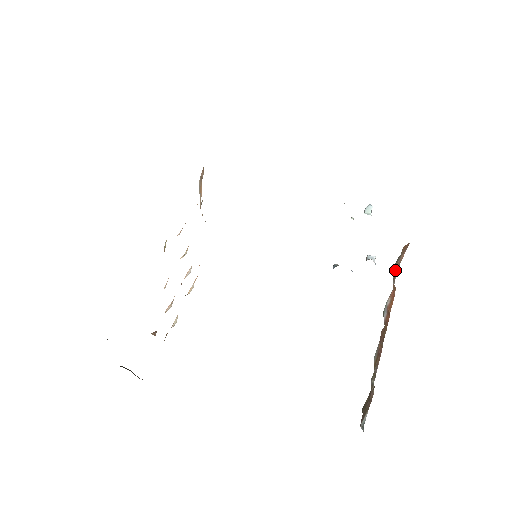
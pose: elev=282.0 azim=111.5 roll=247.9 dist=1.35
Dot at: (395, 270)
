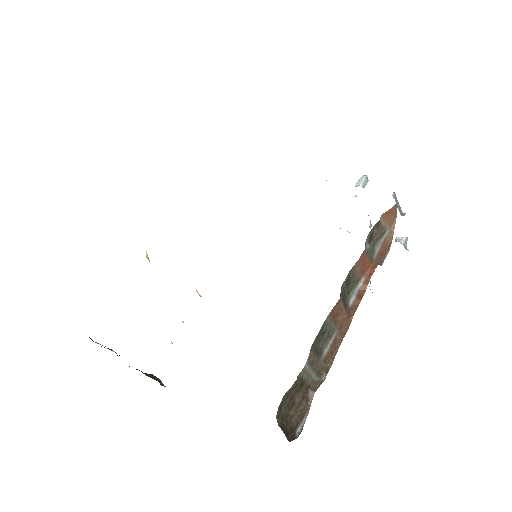
Dot at: (384, 245)
